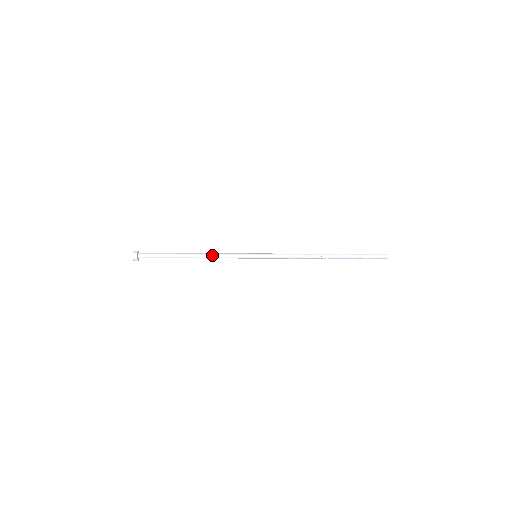
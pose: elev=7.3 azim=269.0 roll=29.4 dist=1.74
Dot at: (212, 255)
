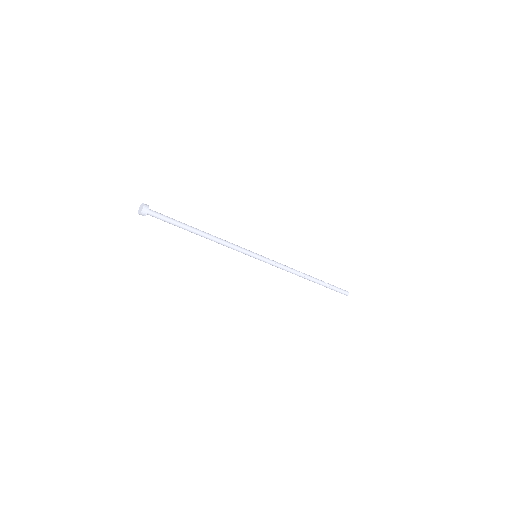
Dot at: (220, 241)
